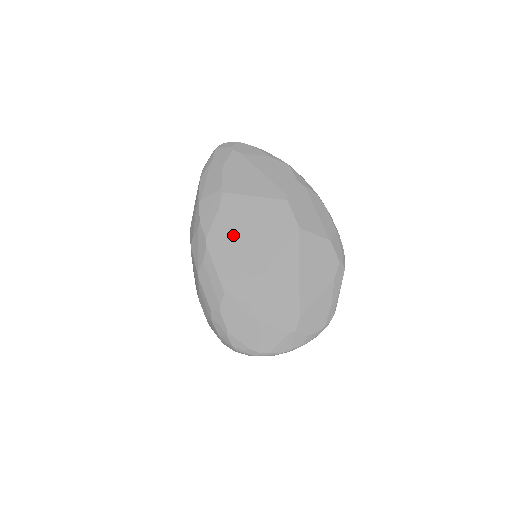
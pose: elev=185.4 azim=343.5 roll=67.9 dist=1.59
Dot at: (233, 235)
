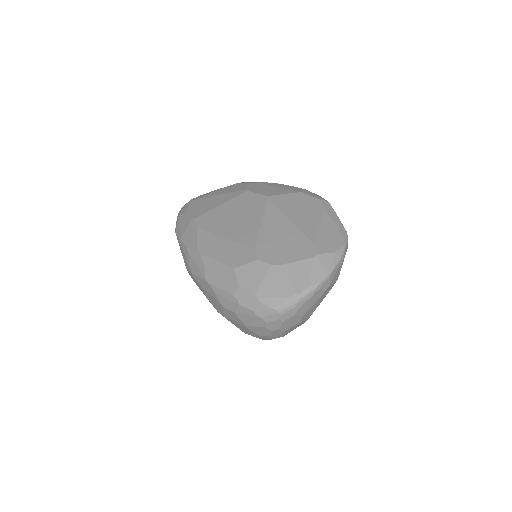
Dot at: (217, 233)
